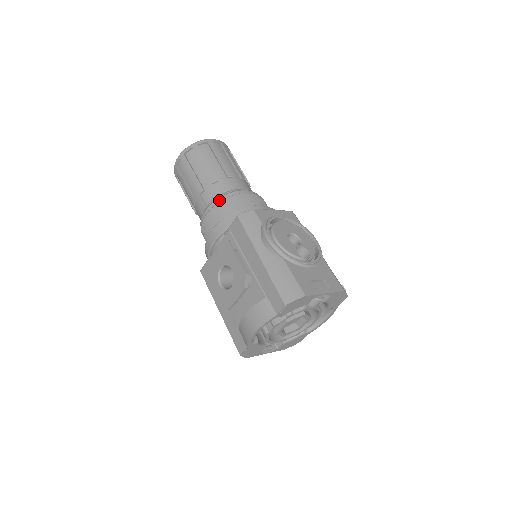
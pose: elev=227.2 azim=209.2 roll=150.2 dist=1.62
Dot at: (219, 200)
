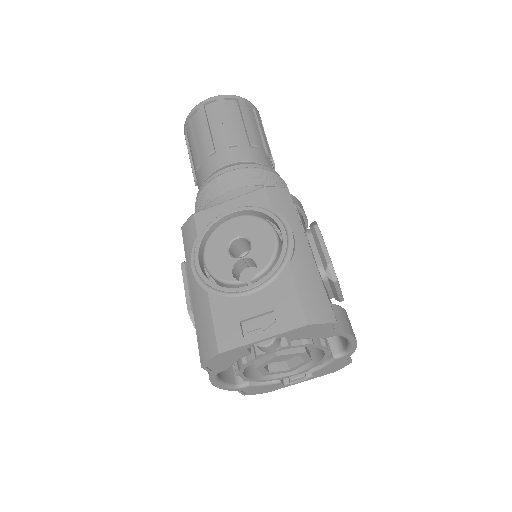
Dot at: (197, 195)
